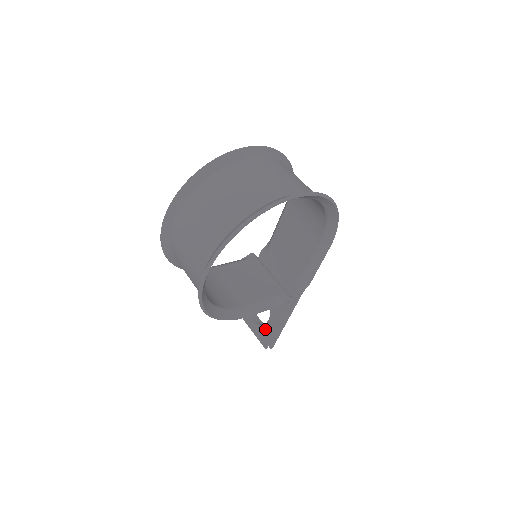
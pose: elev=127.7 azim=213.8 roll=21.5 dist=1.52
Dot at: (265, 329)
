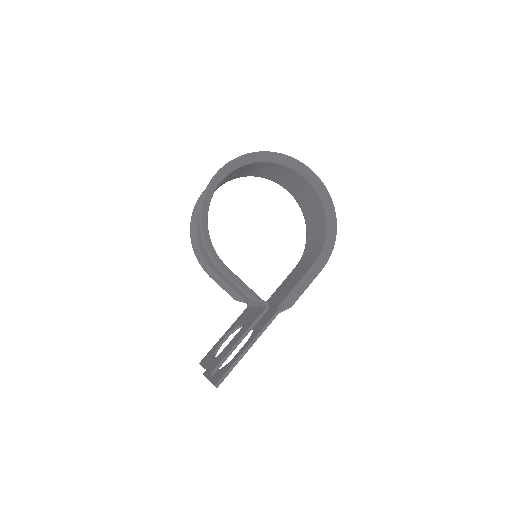
Dot at: (223, 354)
